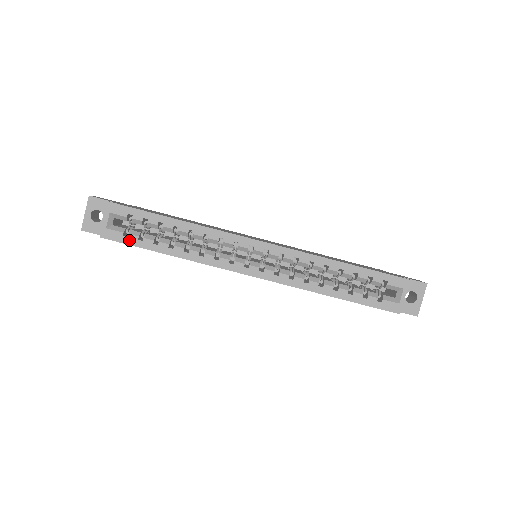
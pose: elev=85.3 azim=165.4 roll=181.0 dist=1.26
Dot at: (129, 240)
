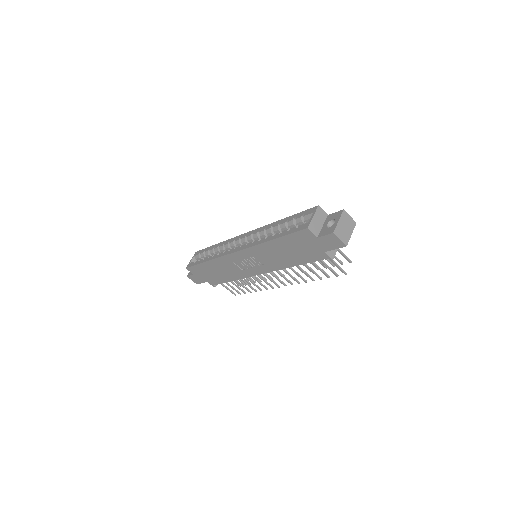
Dot at: (195, 264)
